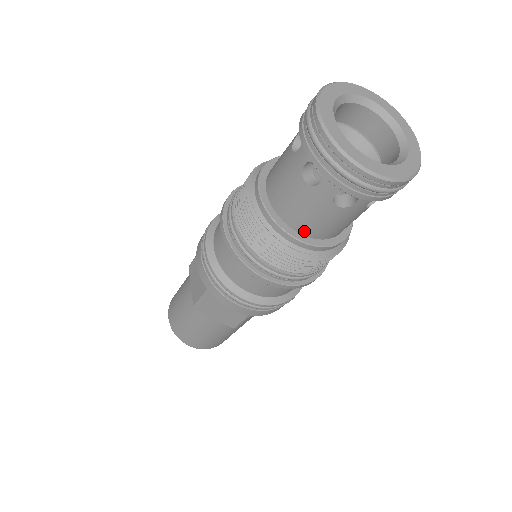
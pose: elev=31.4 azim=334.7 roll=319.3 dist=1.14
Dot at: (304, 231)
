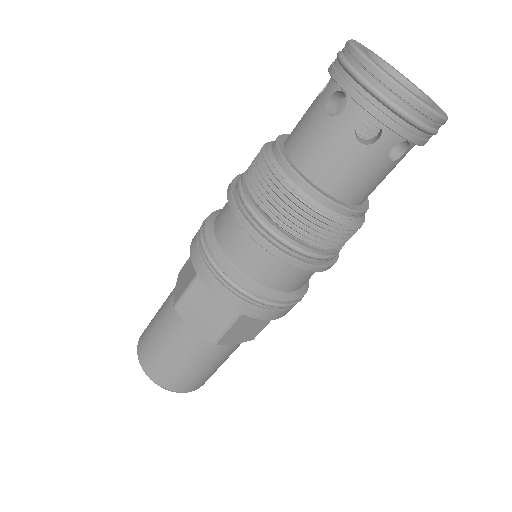
Dot at: (318, 180)
